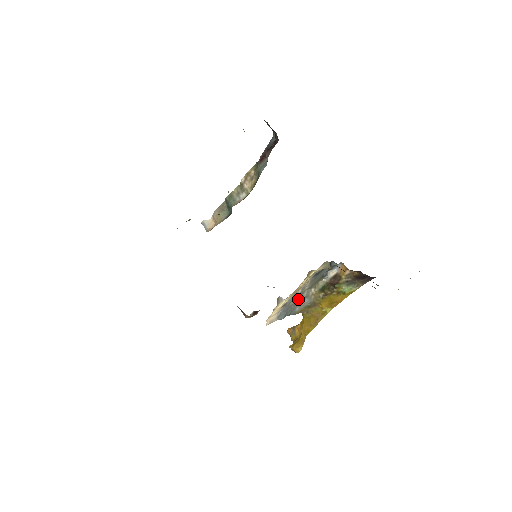
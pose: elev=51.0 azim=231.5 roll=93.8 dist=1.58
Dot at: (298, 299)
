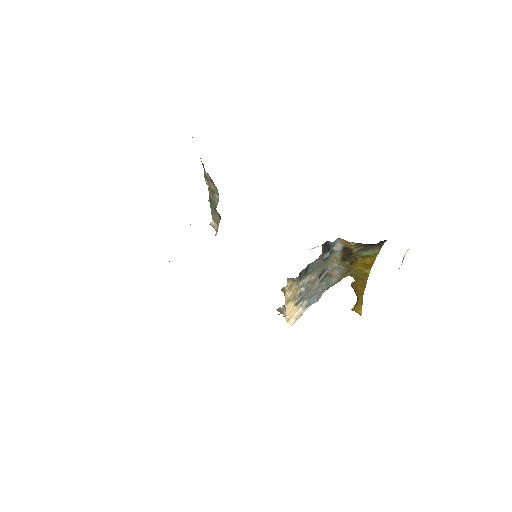
Dot at: (325, 275)
